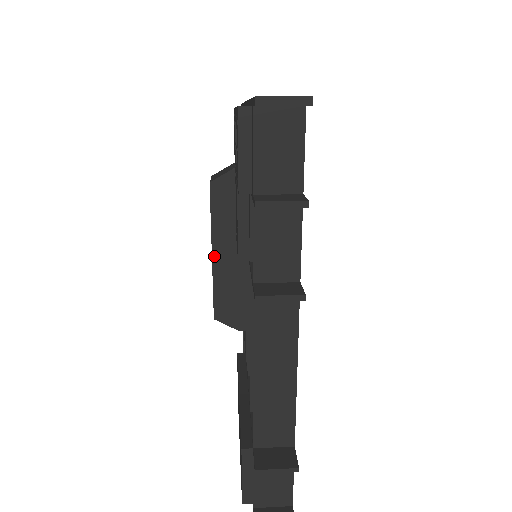
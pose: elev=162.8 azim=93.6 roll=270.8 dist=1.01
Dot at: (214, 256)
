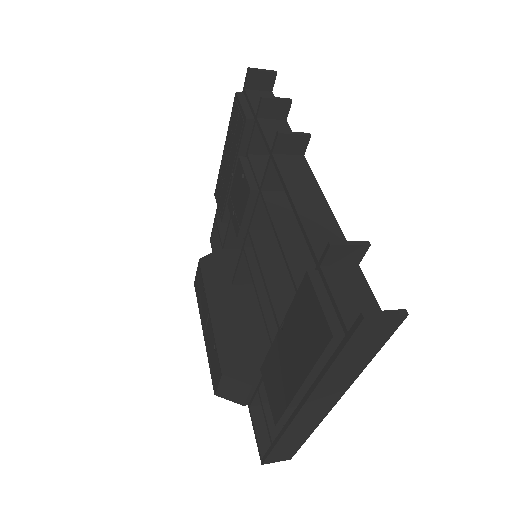
Dot at: (211, 313)
